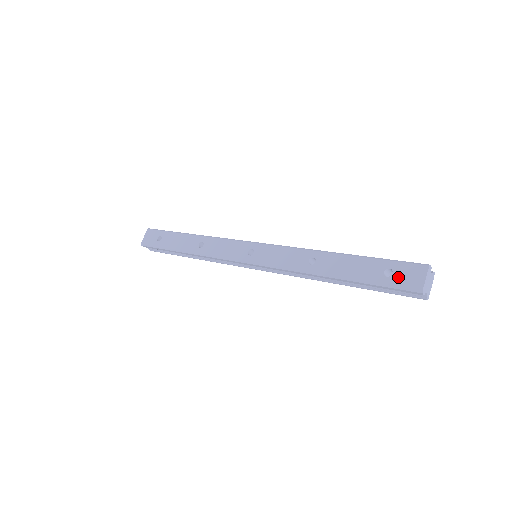
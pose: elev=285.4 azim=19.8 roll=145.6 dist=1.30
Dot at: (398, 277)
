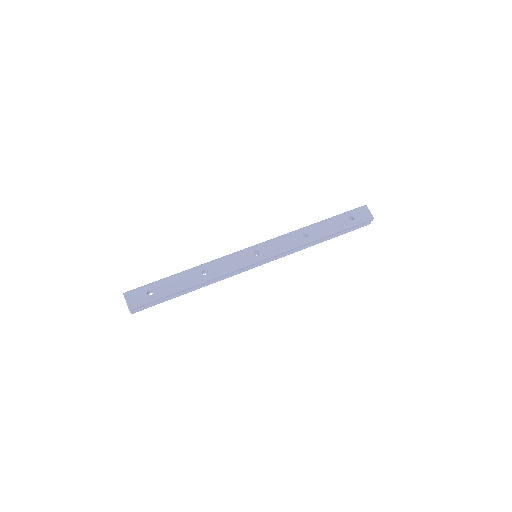
Dot at: (358, 217)
